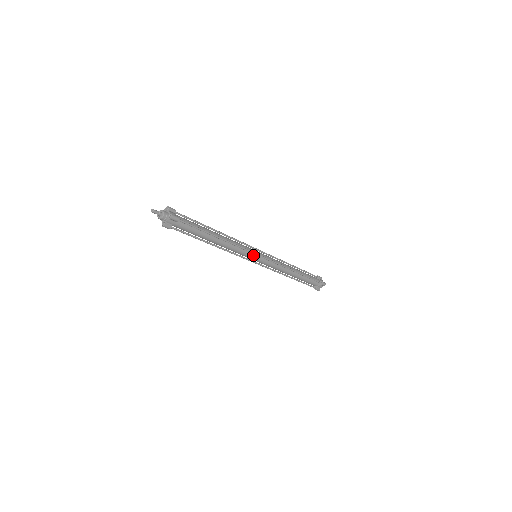
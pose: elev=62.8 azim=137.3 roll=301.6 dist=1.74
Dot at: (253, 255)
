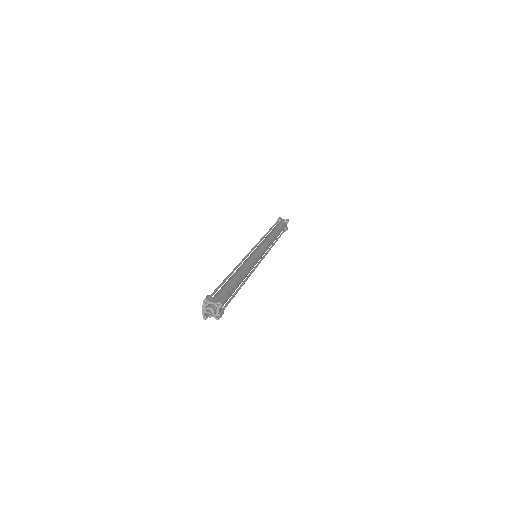
Dot at: (258, 258)
